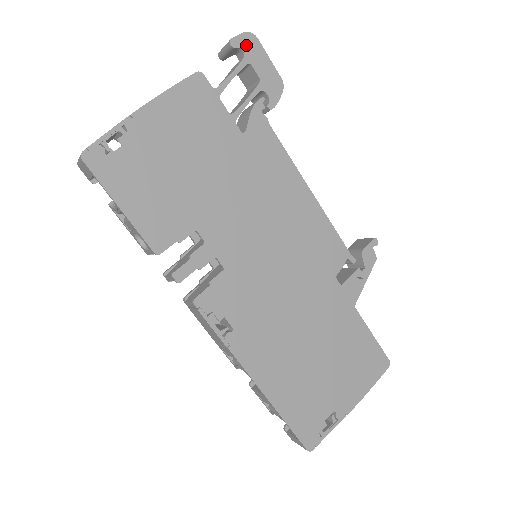
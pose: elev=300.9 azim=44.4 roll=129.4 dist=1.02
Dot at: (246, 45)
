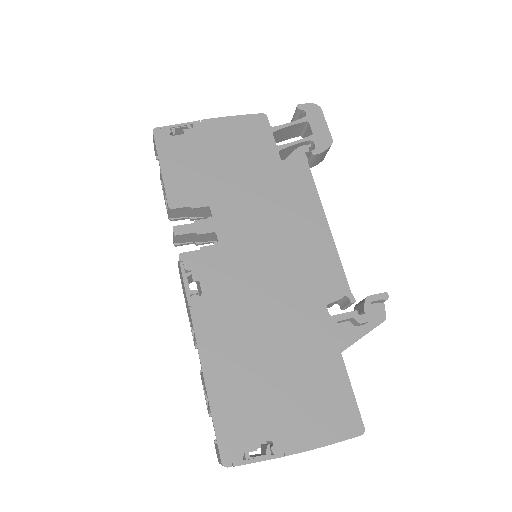
Dot at: (310, 111)
